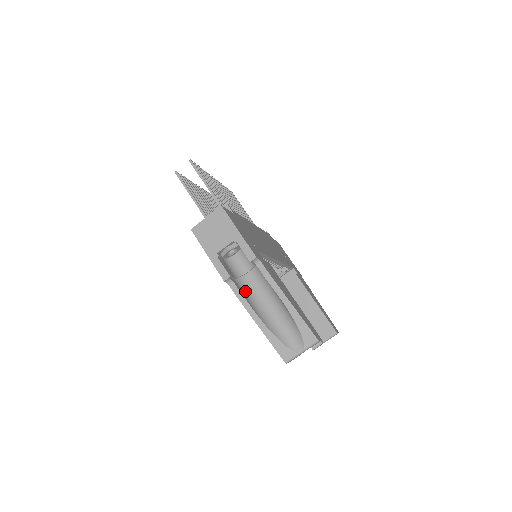
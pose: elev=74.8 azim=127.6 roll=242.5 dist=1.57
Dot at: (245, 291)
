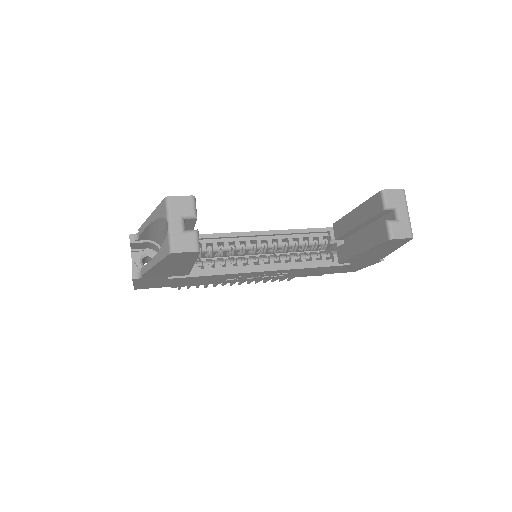
Dot at: occluded
